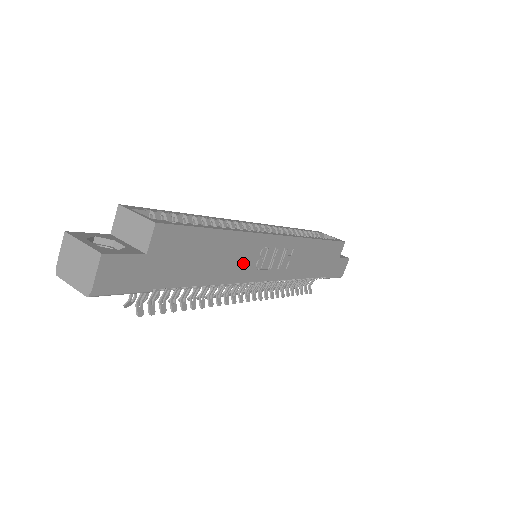
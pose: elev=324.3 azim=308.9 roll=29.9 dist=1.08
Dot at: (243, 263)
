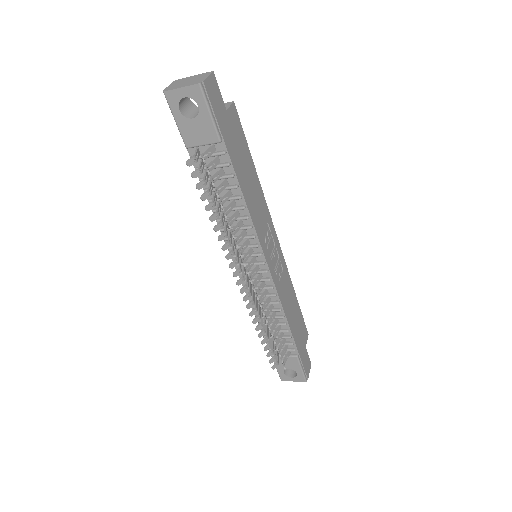
Dot at: (260, 219)
